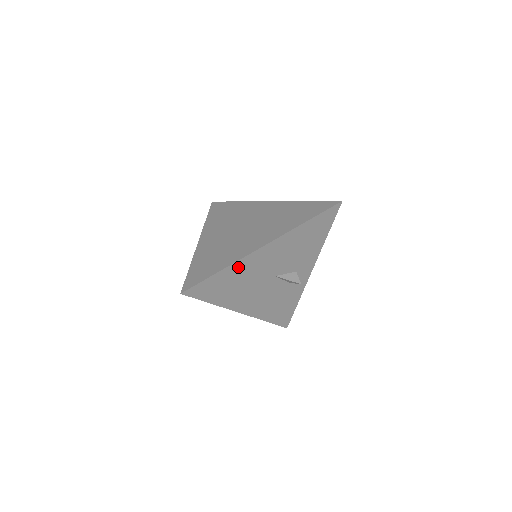
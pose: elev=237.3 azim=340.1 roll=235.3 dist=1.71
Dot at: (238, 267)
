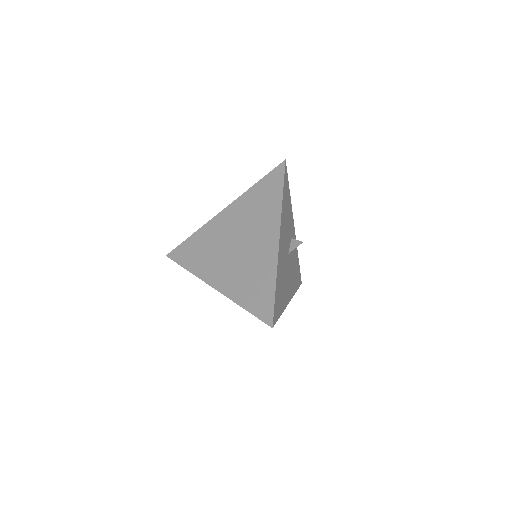
Dot at: (278, 271)
